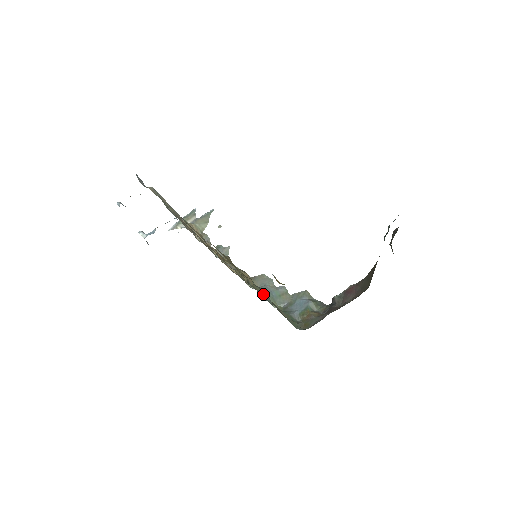
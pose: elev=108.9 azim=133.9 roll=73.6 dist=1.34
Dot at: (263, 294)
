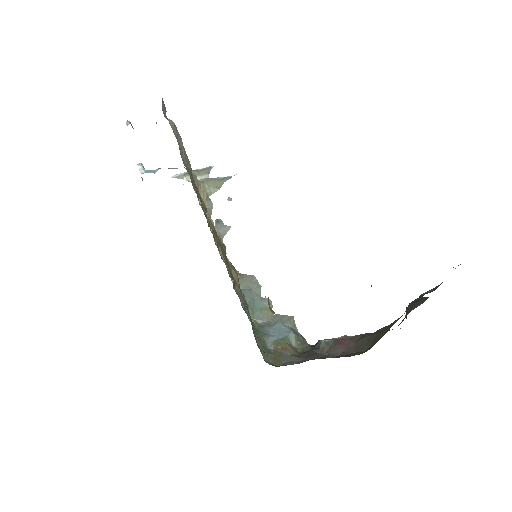
Dot at: occluded
